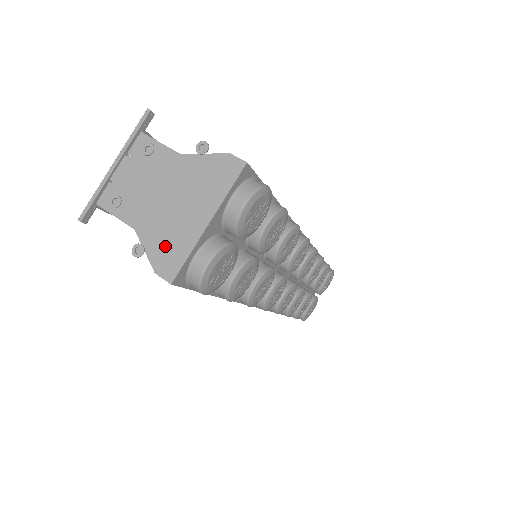
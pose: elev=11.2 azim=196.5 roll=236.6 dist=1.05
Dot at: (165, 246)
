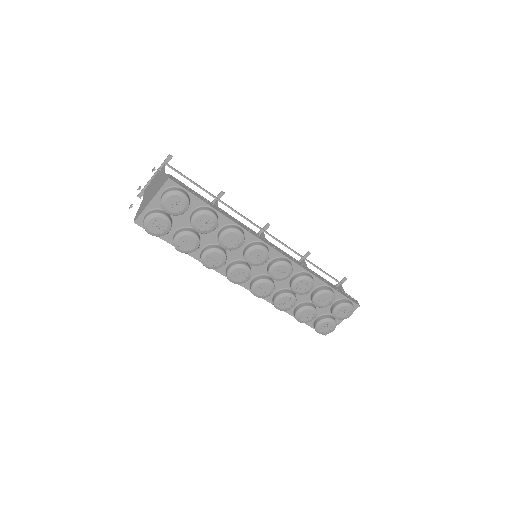
Dot at: (141, 208)
